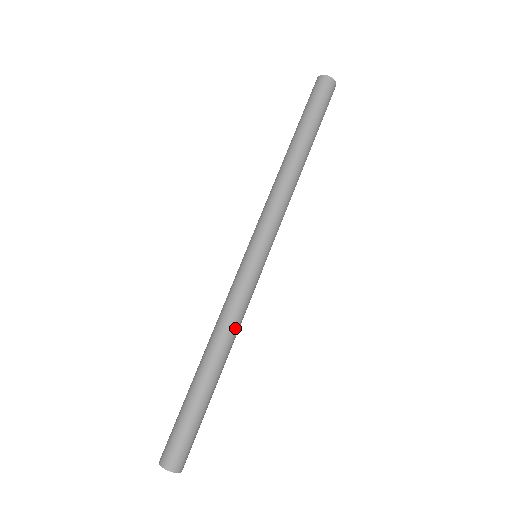
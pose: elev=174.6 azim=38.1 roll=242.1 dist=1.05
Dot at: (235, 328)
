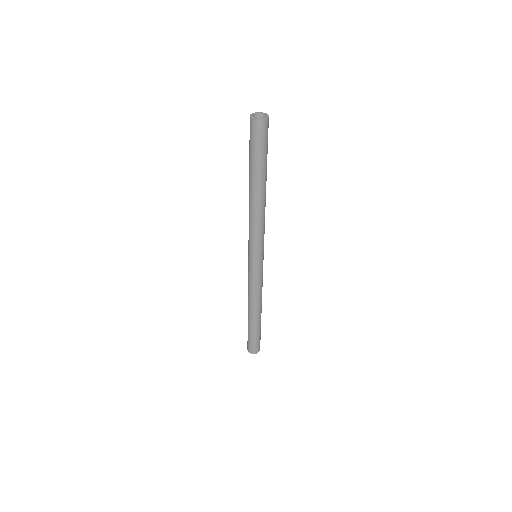
Dot at: occluded
